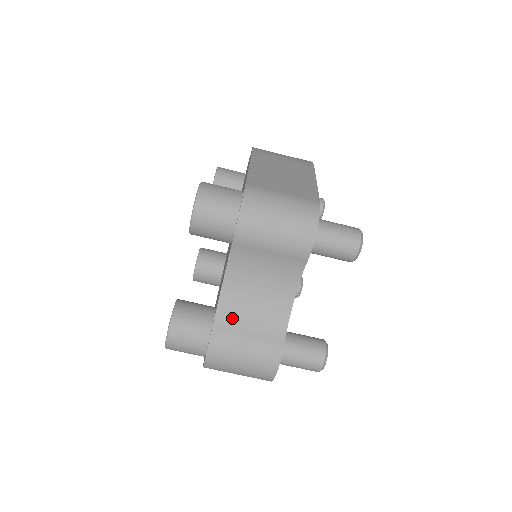
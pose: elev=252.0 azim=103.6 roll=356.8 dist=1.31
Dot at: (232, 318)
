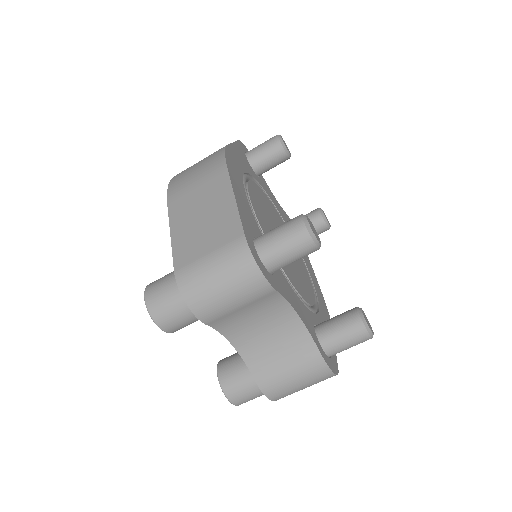
Dot at: (263, 362)
